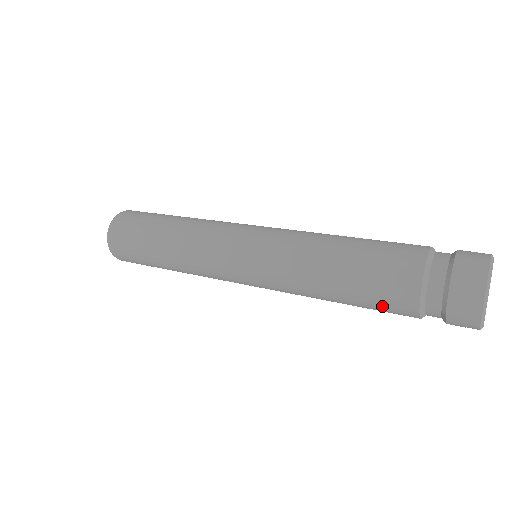
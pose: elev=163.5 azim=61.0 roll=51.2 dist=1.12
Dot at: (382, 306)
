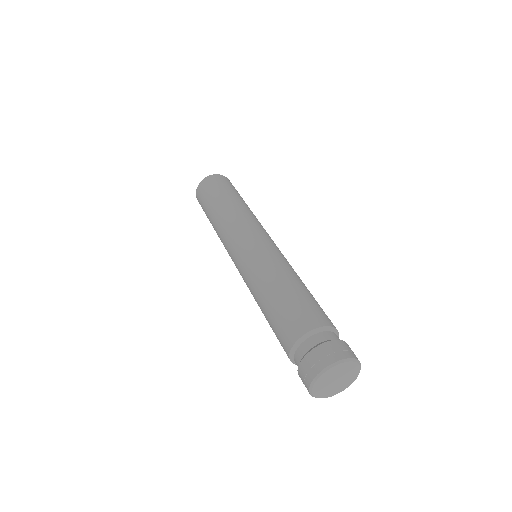
Dot at: occluded
